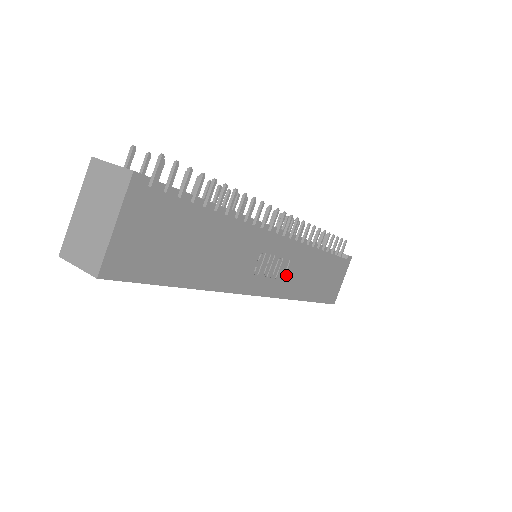
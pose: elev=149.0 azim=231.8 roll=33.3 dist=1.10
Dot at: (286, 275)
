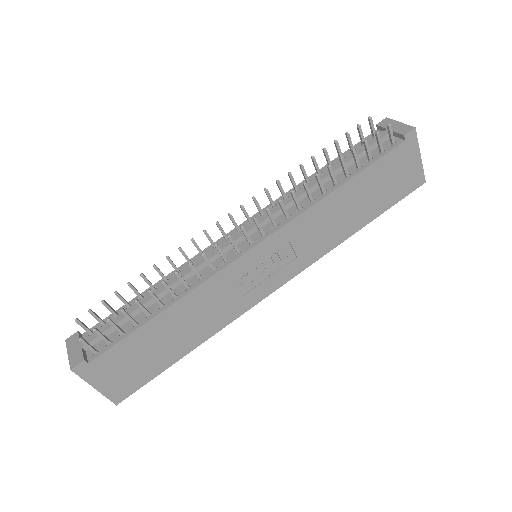
Dot at: (297, 252)
